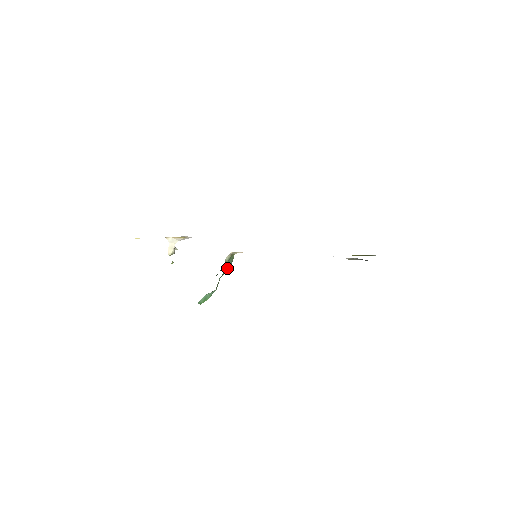
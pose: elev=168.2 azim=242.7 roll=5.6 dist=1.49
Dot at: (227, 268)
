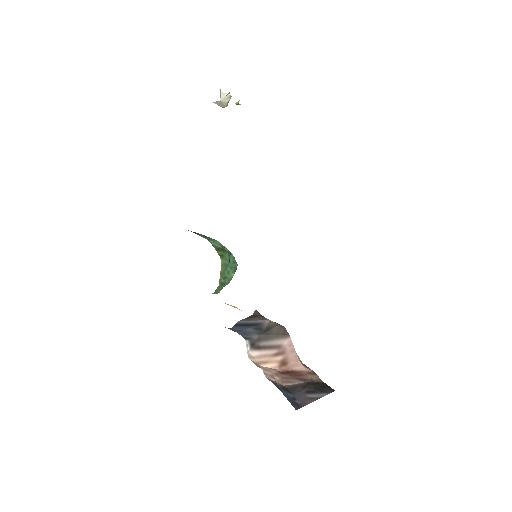
Dot at: (221, 289)
